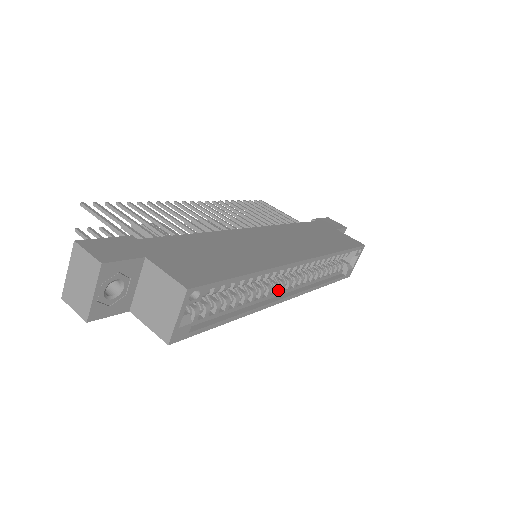
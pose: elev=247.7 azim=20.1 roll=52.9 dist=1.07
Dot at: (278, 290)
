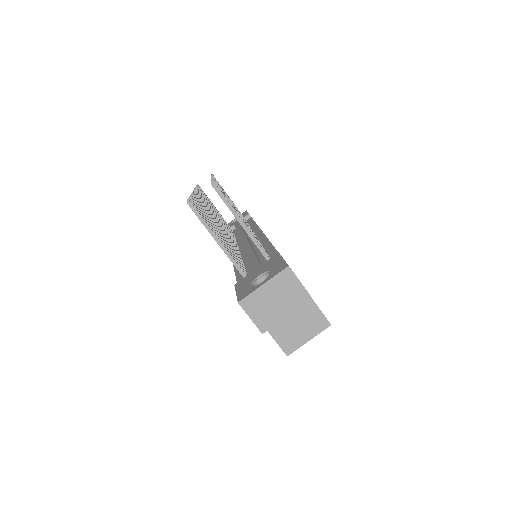
Dot at: occluded
